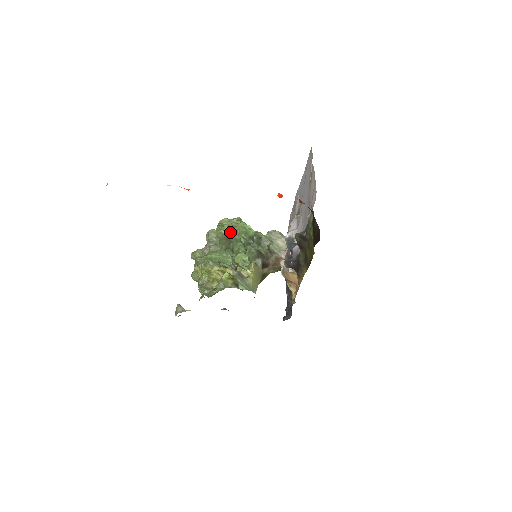
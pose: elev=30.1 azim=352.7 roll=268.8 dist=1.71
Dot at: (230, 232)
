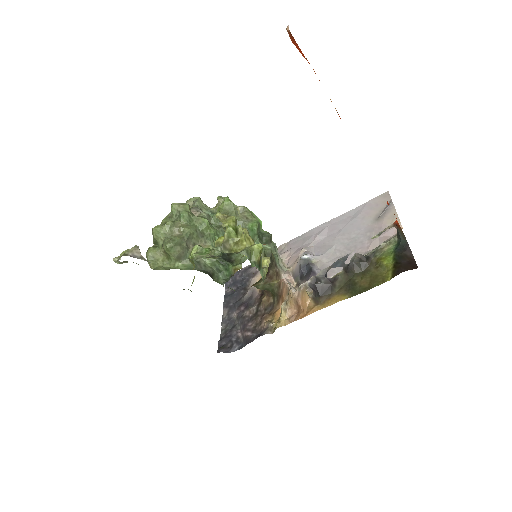
Dot at: (237, 213)
